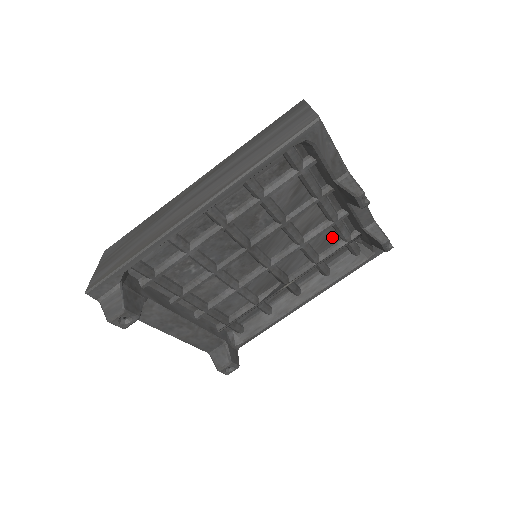
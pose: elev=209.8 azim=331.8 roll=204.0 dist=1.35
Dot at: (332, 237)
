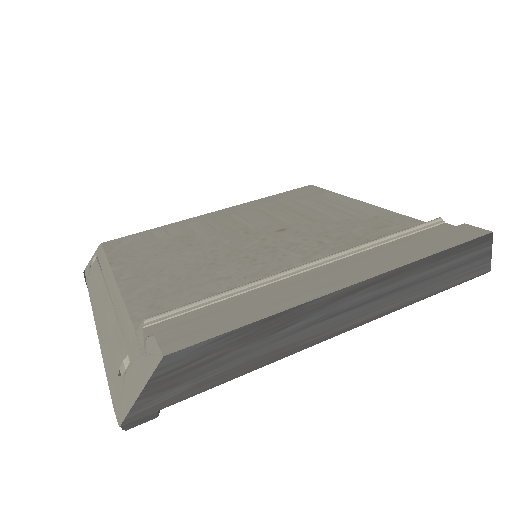
Dot at: occluded
